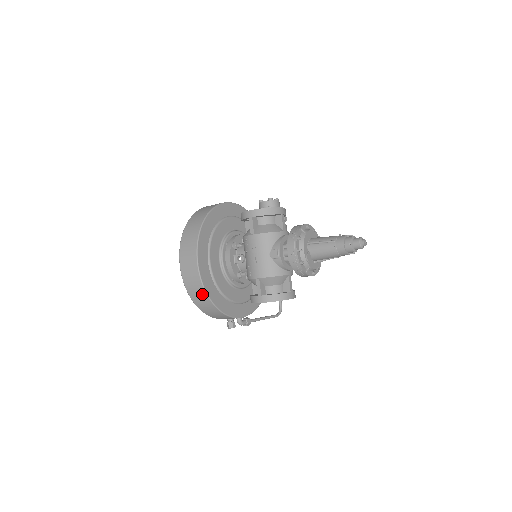
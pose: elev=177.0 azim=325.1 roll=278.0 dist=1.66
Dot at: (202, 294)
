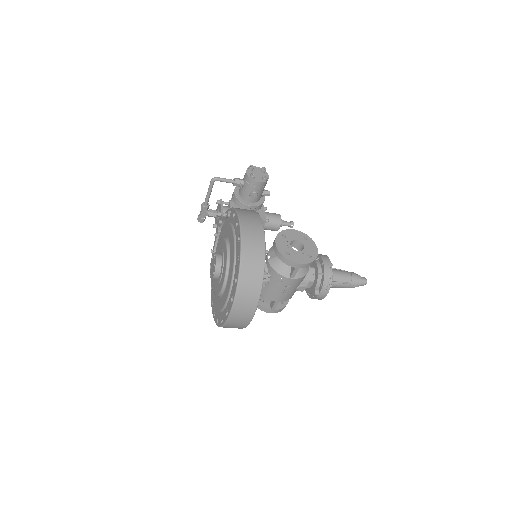
Dot at: occluded
